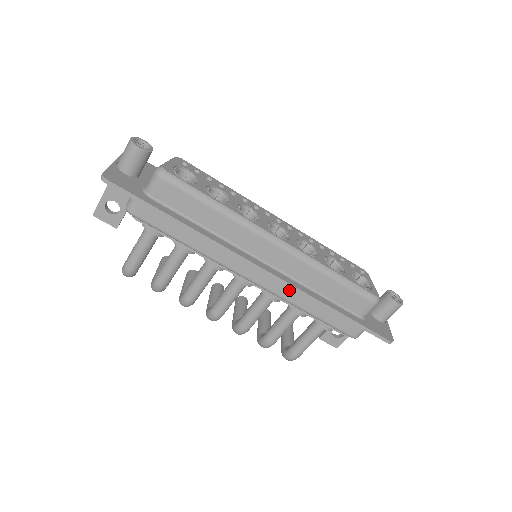
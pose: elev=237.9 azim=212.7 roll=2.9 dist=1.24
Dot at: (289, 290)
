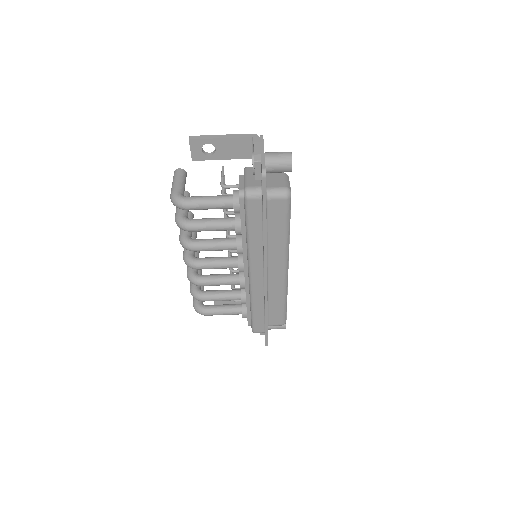
Dot at: (261, 294)
